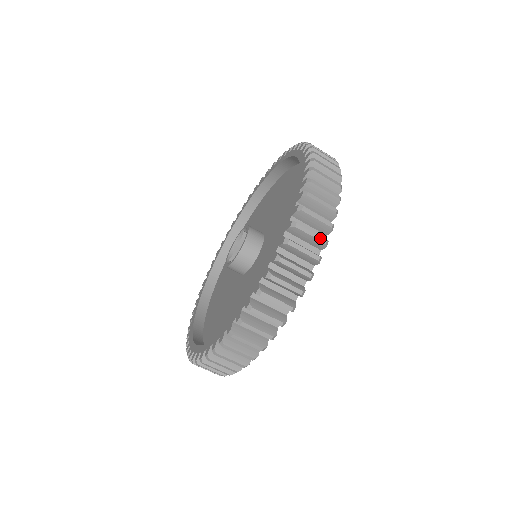
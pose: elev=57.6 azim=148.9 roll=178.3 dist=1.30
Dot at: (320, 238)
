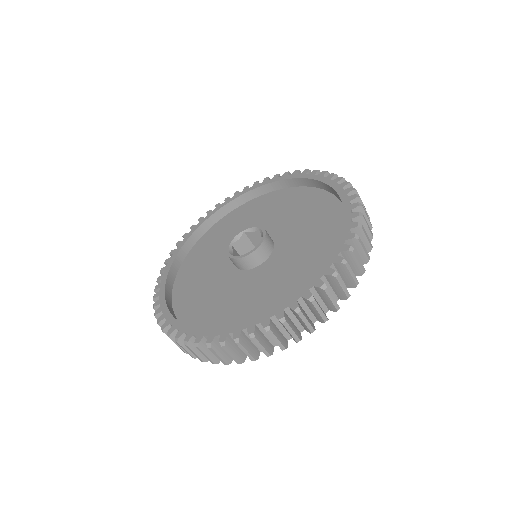
Dot at: (310, 328)
